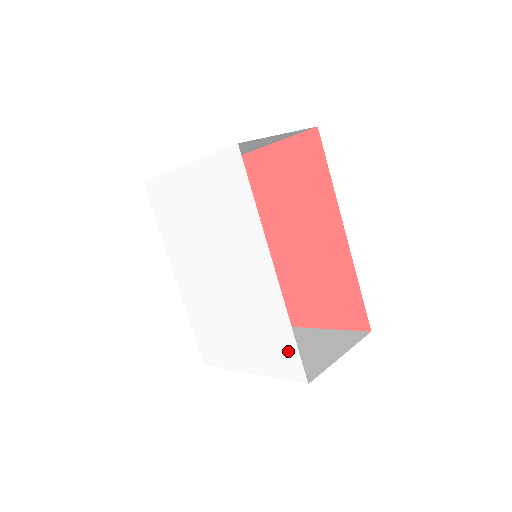
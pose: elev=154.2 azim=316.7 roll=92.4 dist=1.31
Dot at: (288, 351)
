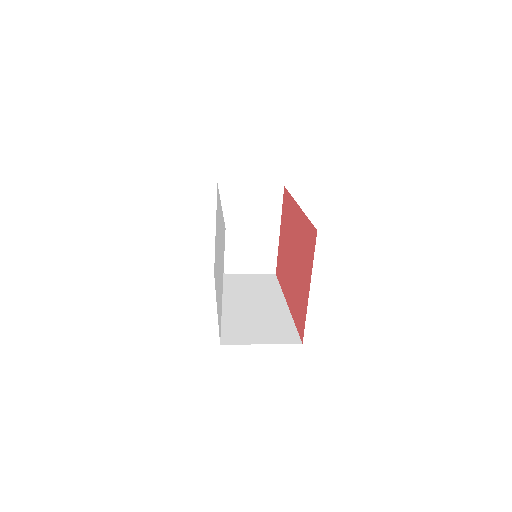
Dot at: (223, 230)
